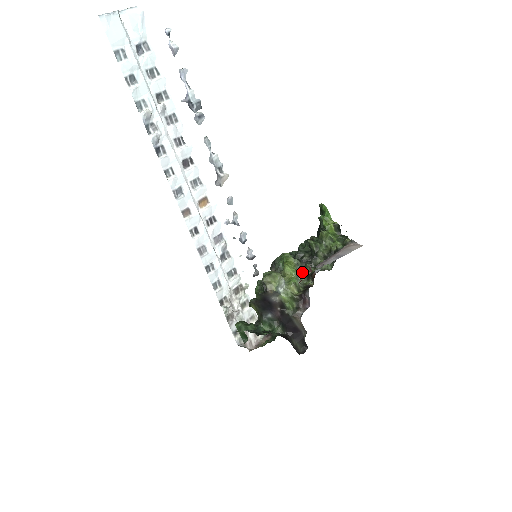
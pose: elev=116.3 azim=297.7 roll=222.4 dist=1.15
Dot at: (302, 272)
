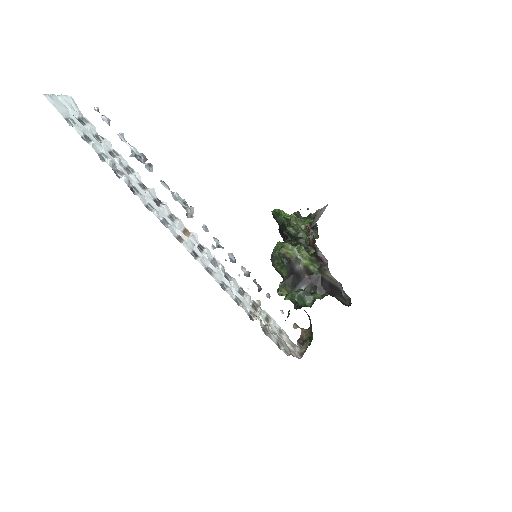
Dot at: occluded
